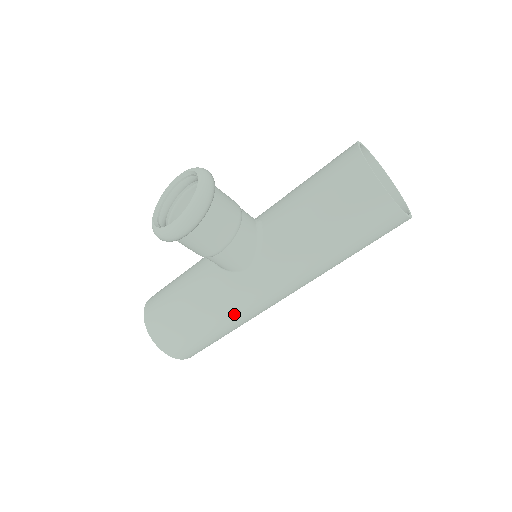
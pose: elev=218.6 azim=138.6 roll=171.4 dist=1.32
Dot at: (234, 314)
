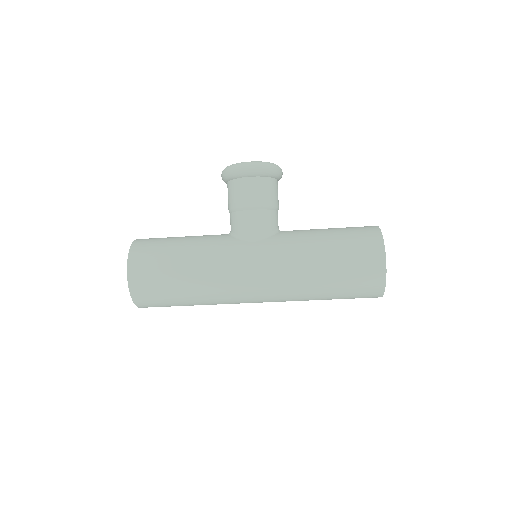
Dot at: (213, 267)
